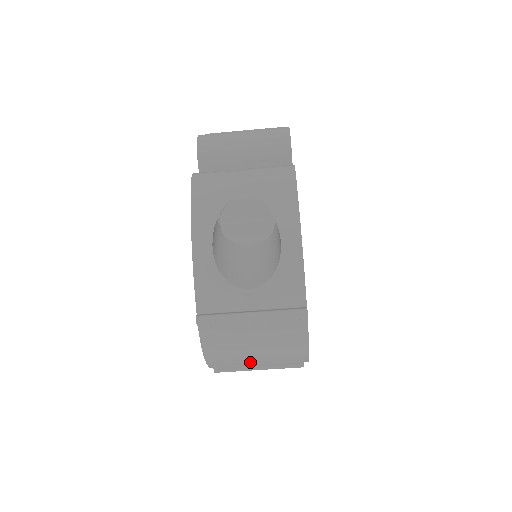
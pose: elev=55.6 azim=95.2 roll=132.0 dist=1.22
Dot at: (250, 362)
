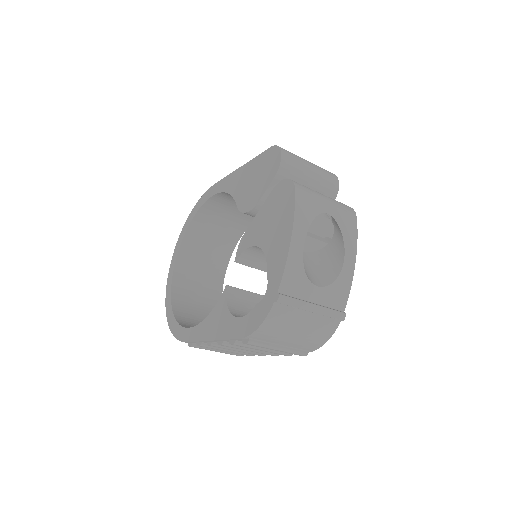
Dot at: (278, 342)
